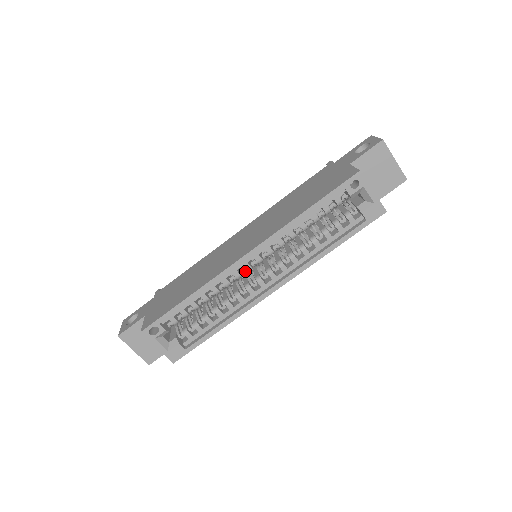
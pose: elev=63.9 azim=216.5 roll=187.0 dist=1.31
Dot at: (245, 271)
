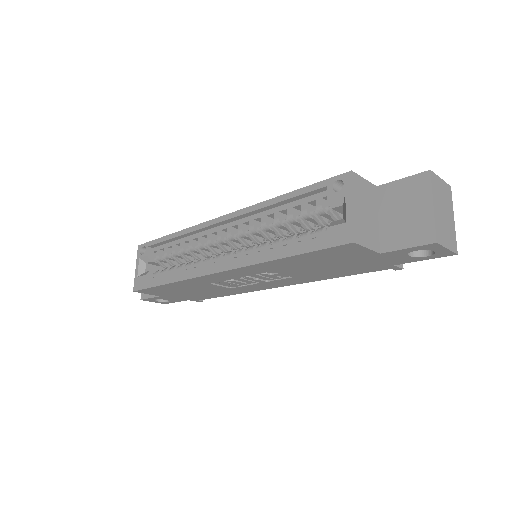
Dot at: (217, 241)
